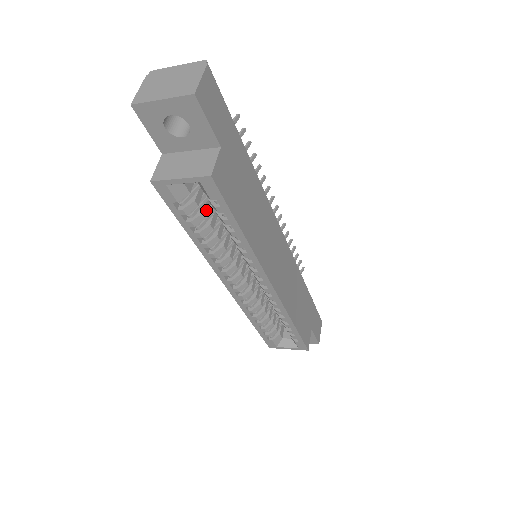
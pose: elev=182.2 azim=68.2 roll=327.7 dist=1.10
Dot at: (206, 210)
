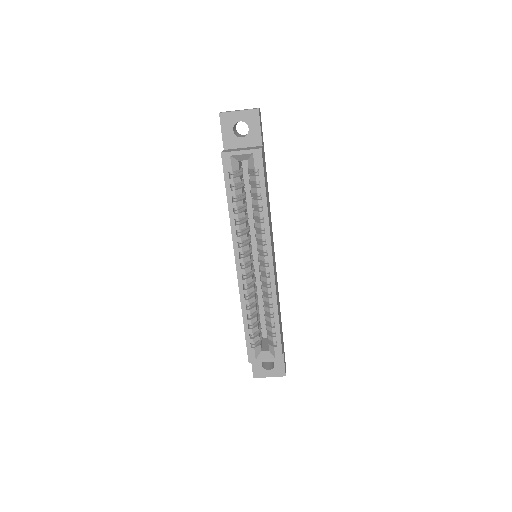
Dot at: (242, 190)
